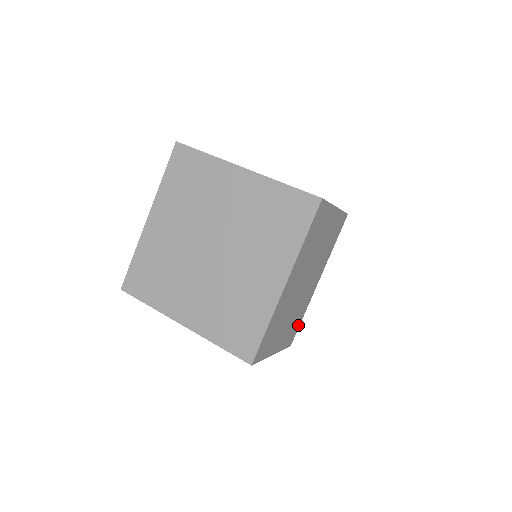
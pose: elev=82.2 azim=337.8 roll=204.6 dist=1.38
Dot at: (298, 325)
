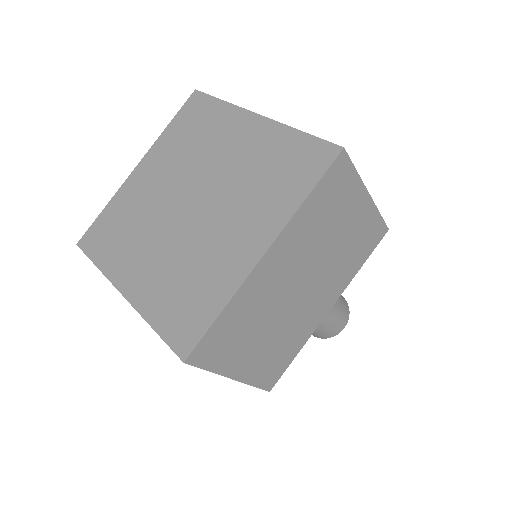
Dot at: (287, 363)
